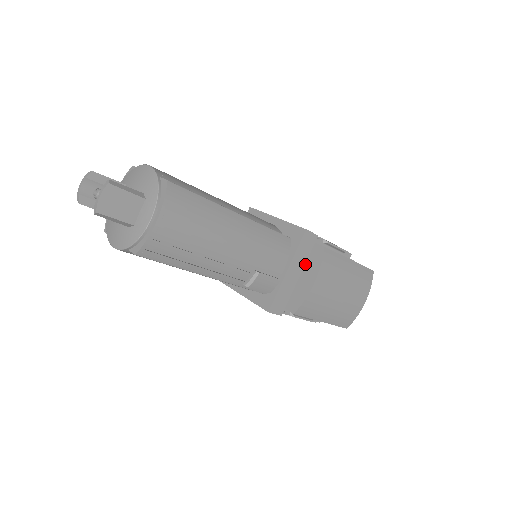
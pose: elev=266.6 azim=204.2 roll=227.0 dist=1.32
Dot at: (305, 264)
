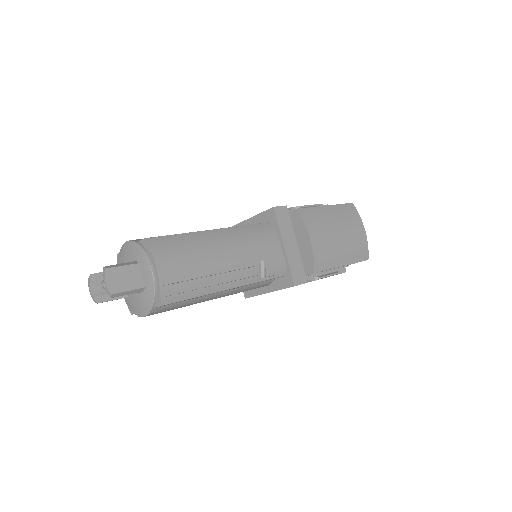
Dot at: (294, 233)
